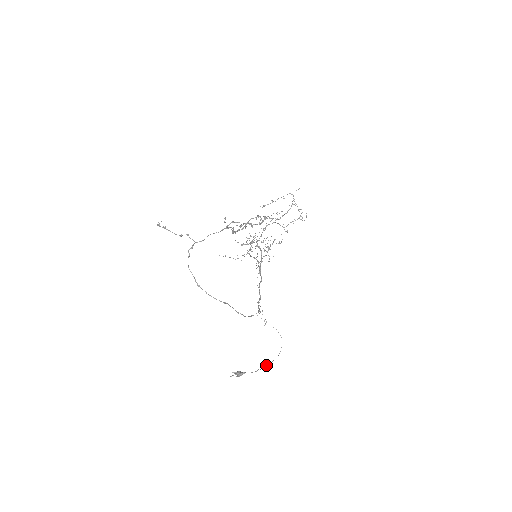
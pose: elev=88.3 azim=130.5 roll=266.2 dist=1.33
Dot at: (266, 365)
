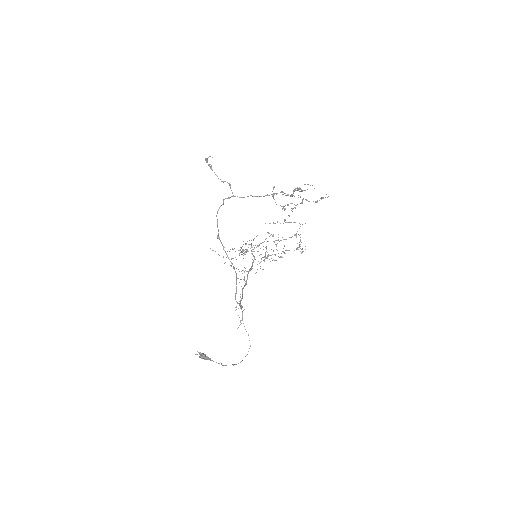
Dot at: occluded
